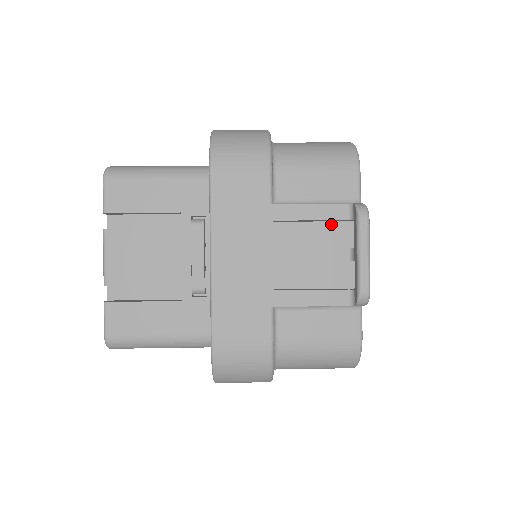
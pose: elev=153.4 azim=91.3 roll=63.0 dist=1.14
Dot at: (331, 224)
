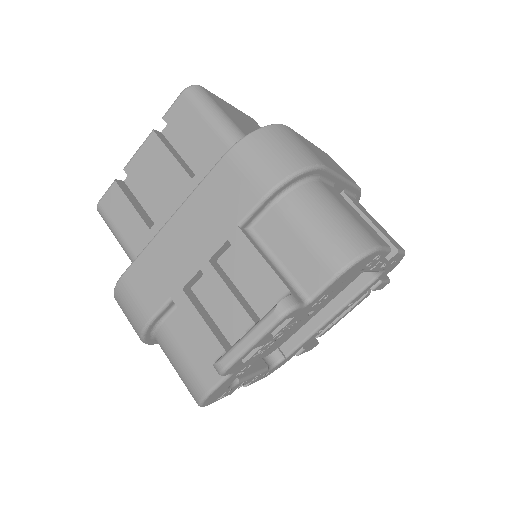
Dot at: occluded
